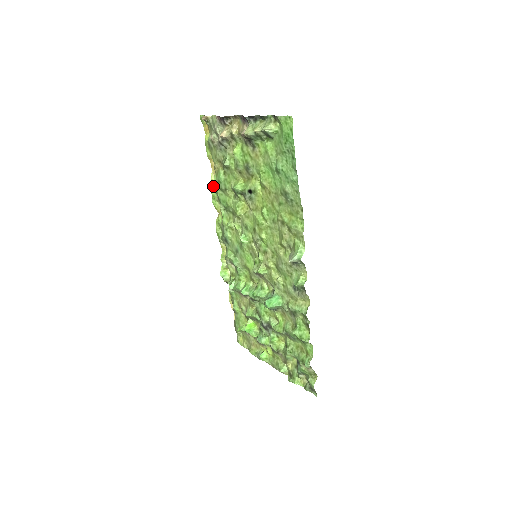
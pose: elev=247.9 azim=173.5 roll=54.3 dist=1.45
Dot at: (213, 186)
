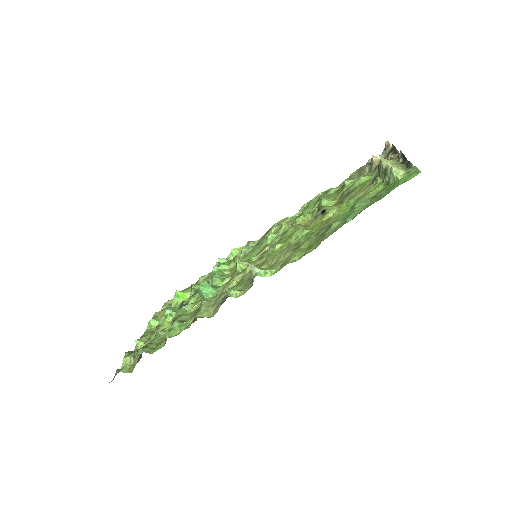
Dot at: occluded
